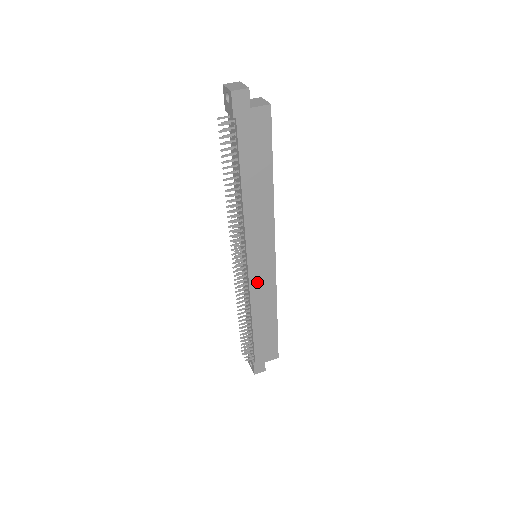
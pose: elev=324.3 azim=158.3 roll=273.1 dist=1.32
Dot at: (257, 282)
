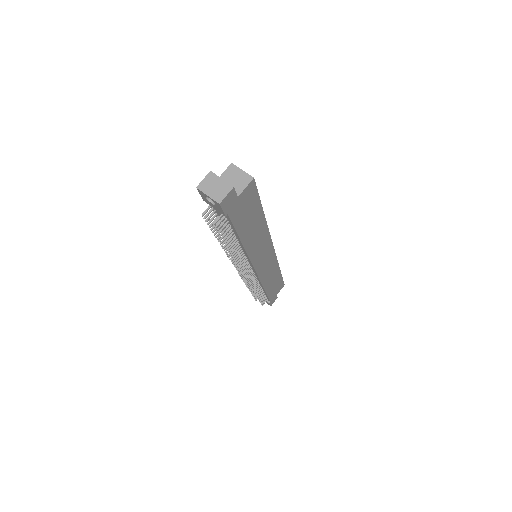
Dot at: (264, 271)
